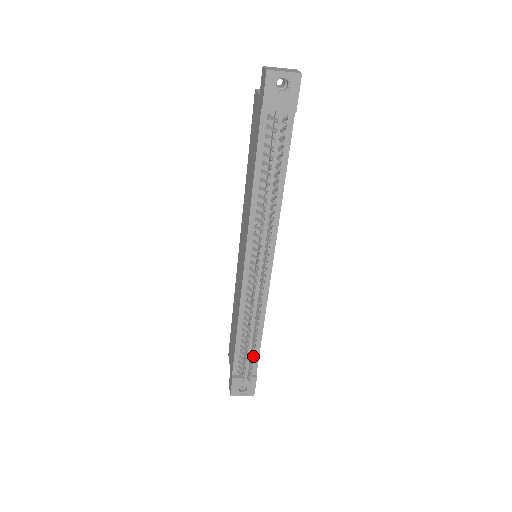
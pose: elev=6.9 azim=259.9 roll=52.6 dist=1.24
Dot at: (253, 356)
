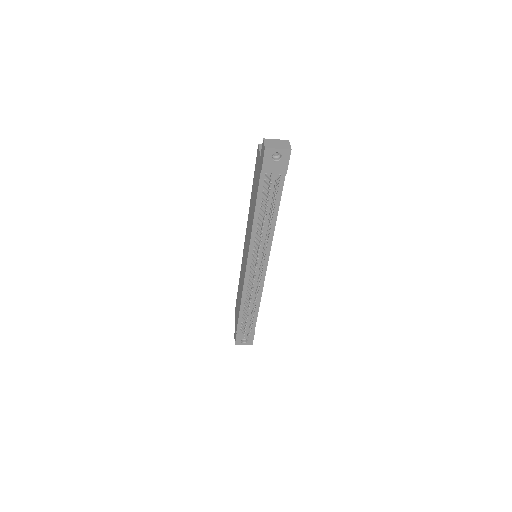
Dot at: (252, 320)
